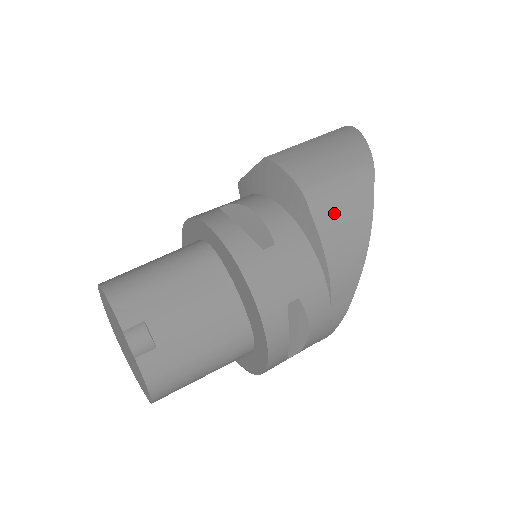
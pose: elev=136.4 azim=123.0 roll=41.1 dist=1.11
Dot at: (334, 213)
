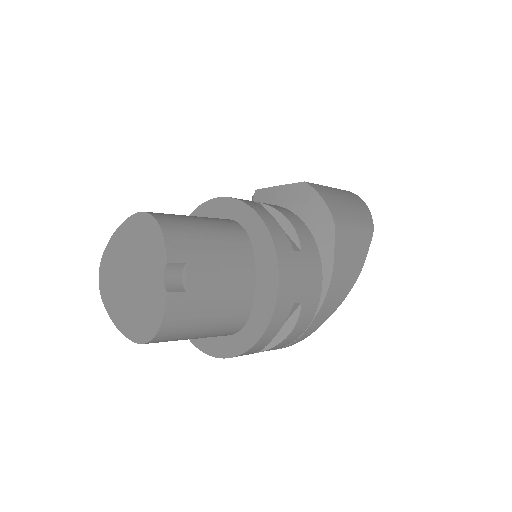
Dot at: (346, 249)
